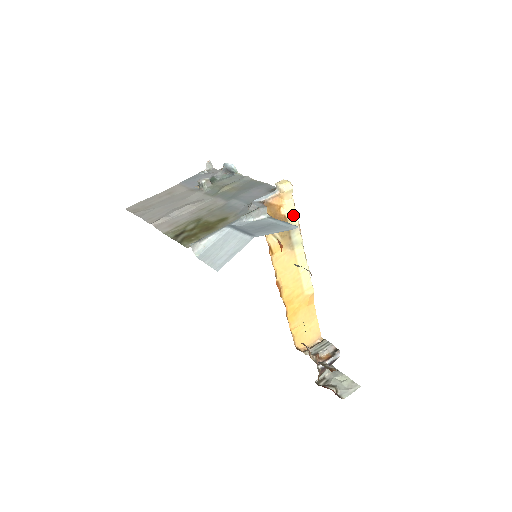
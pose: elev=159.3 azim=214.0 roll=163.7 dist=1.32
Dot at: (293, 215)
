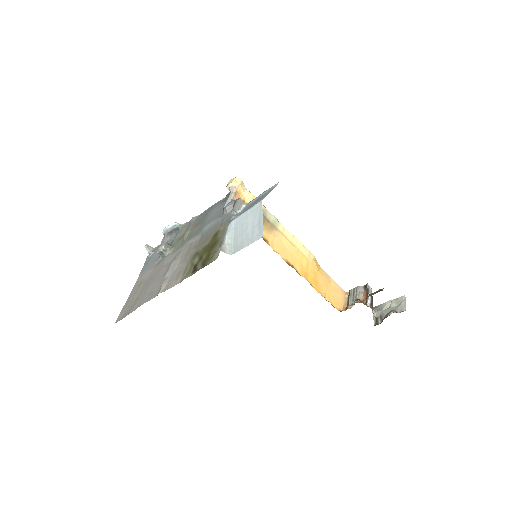
Dot at: occluded
